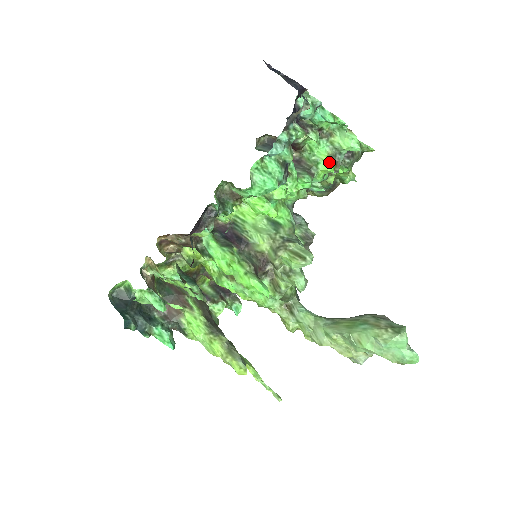
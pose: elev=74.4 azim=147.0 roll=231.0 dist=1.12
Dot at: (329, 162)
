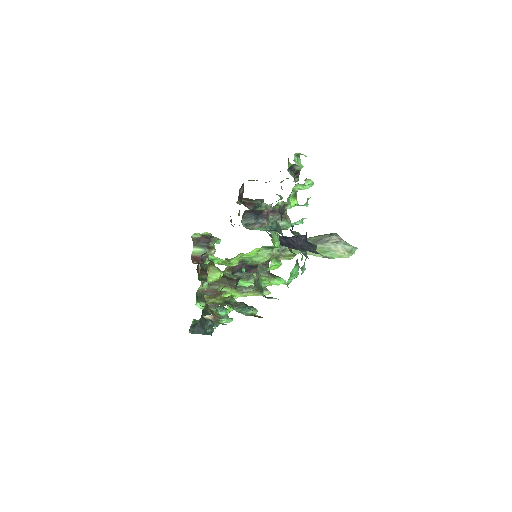
Dot at: occluded
